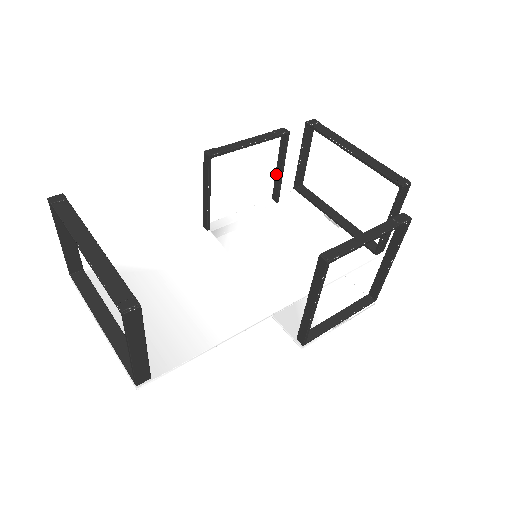
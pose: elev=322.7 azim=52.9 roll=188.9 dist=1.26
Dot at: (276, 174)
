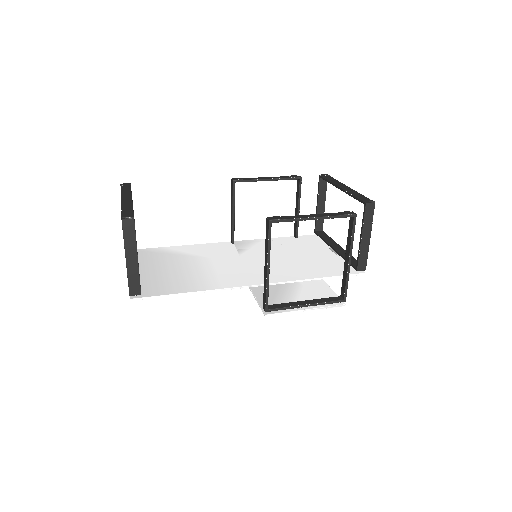
Dot at: (295, 214)
